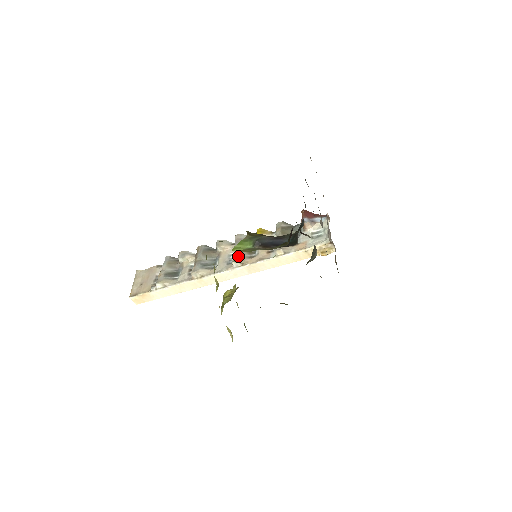
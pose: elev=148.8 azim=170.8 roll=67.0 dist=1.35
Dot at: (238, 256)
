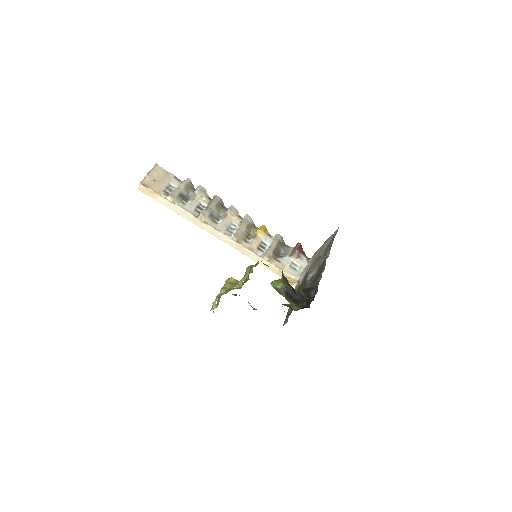
Dot at: (239, 234)
